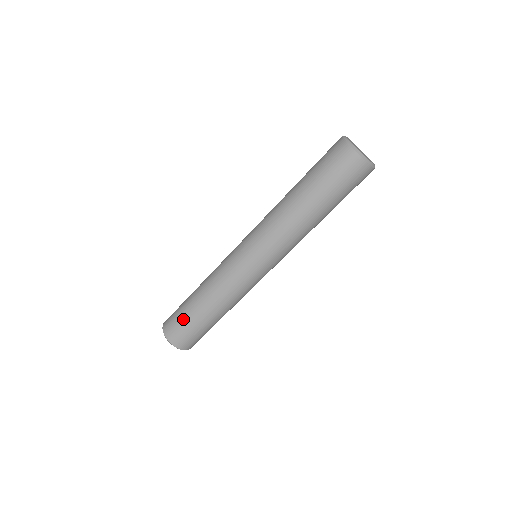
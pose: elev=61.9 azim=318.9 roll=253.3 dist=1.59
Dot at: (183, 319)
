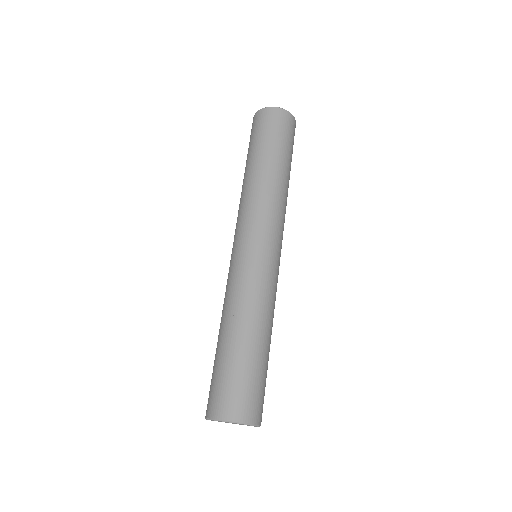
Dot at: (216, 373)
